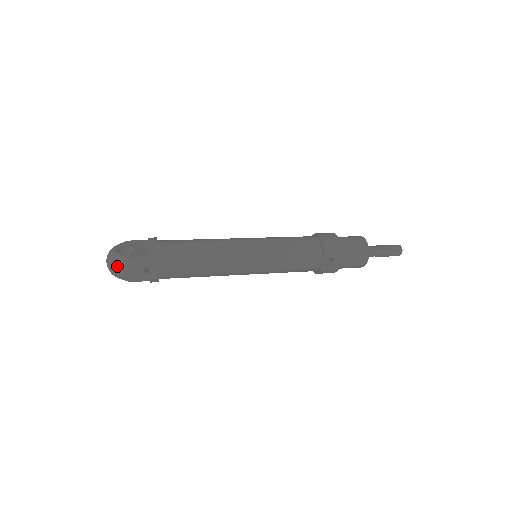
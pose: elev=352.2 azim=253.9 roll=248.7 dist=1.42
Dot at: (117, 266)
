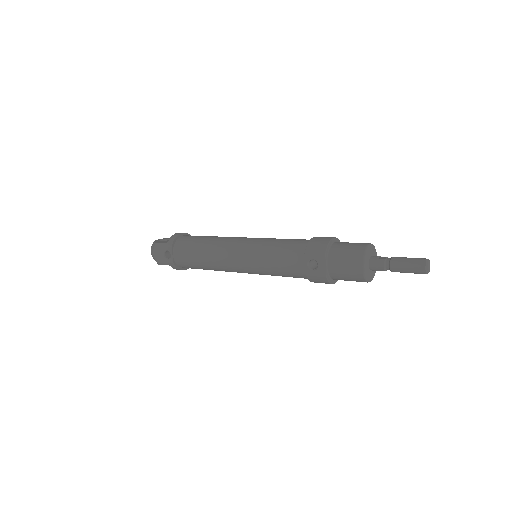
Dot at: (152, 250)
